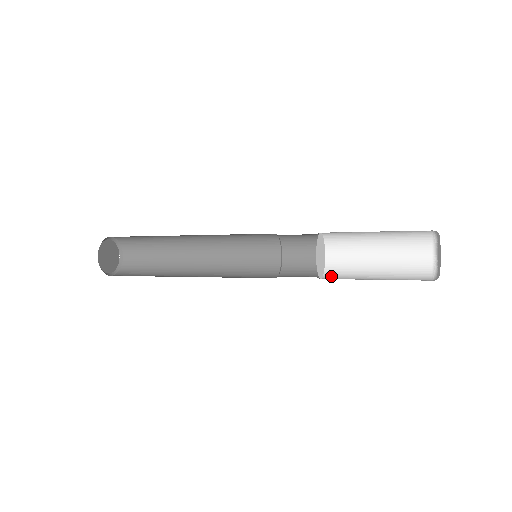
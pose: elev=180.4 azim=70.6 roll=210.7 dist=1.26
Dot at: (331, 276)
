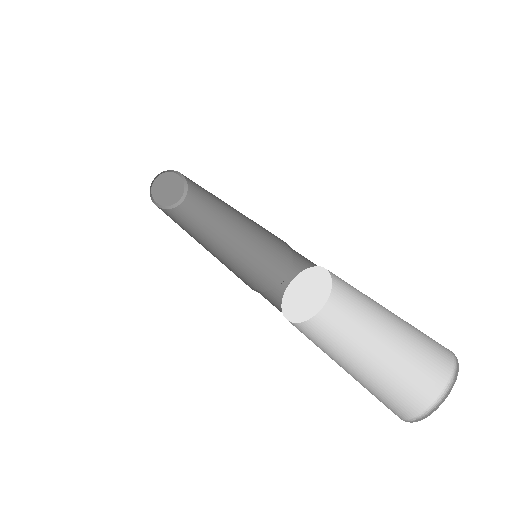
Dot at: (325, 318)
